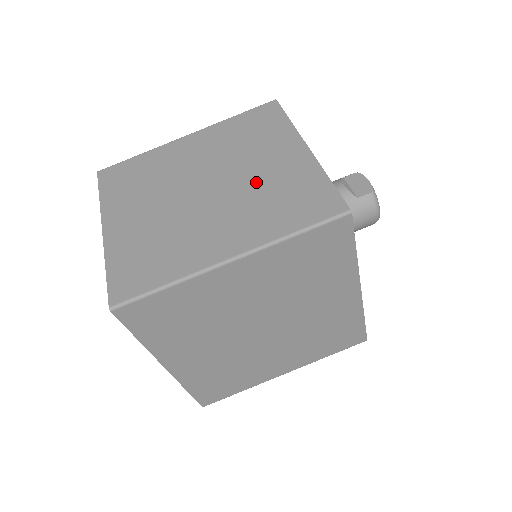
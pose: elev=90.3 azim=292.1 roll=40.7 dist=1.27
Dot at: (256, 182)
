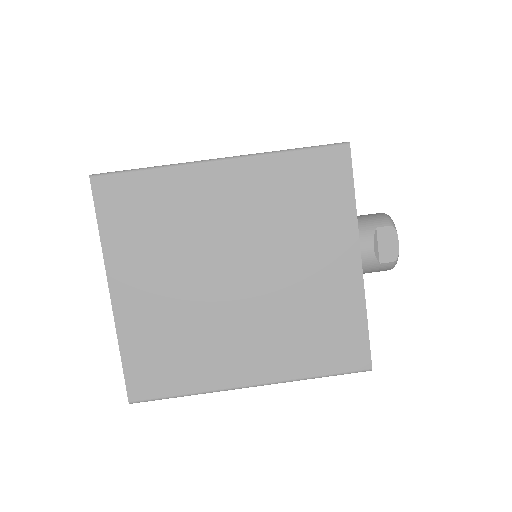
Dot at: (294, 294)
